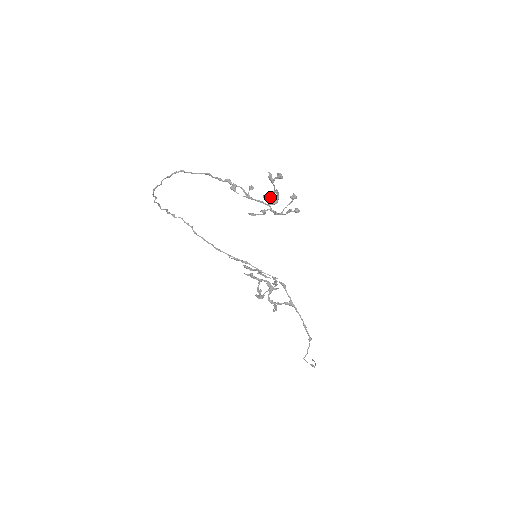
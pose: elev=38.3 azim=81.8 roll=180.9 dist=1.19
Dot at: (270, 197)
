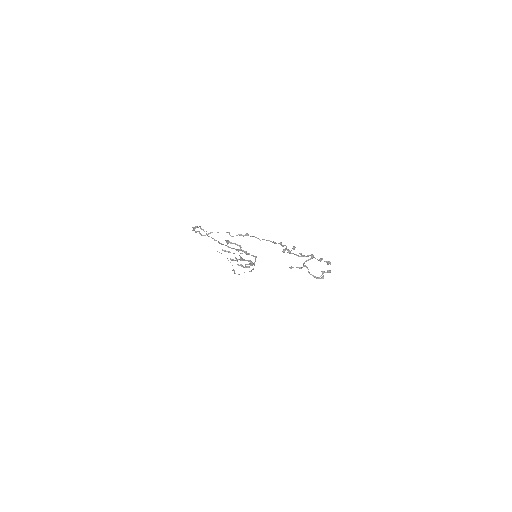
Dot at: (308, 260)
